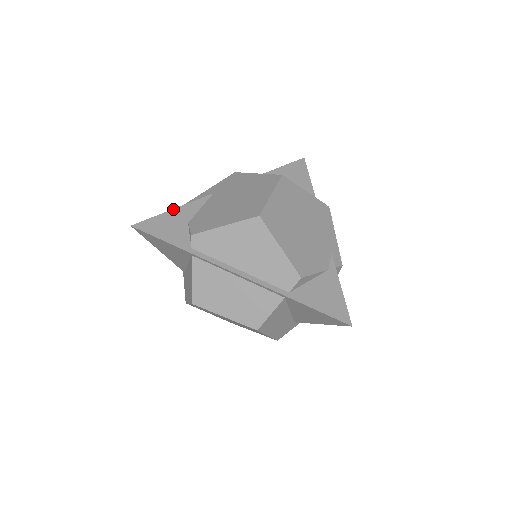
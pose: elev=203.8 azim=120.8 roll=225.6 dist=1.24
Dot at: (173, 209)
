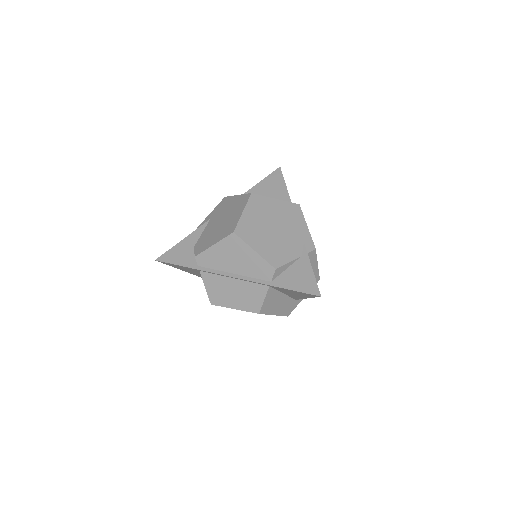
Dot at: occluded
